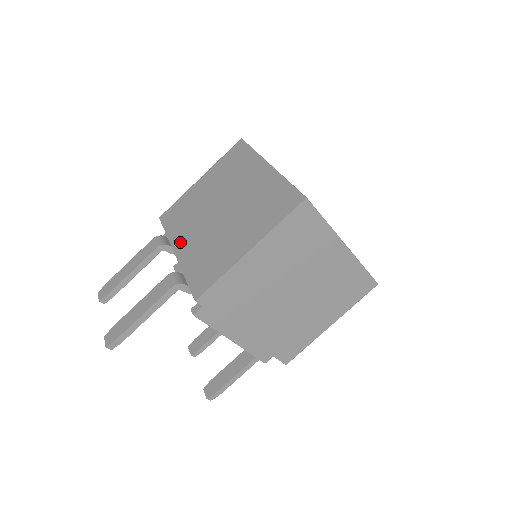
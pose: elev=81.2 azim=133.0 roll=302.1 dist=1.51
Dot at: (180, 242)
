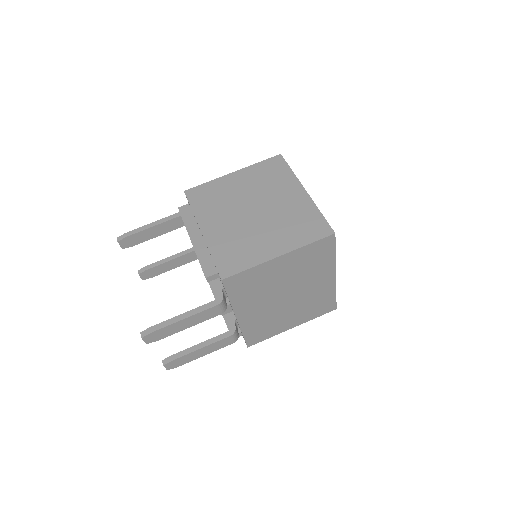
Dot at: occluded
